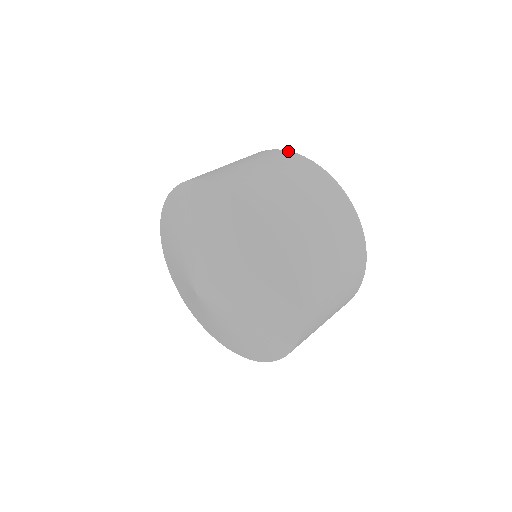
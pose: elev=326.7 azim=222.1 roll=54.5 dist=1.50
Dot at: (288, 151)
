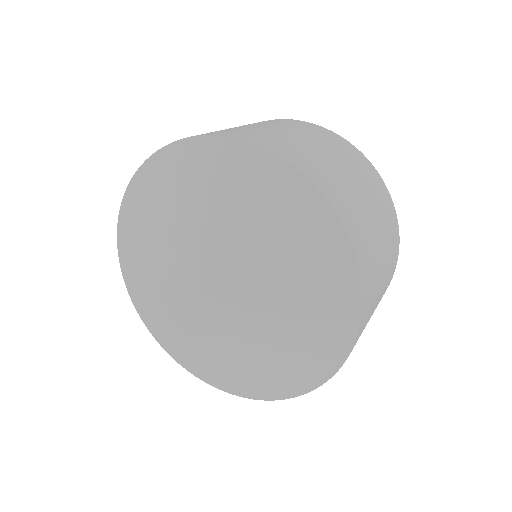
Dot at: (349, 142)
